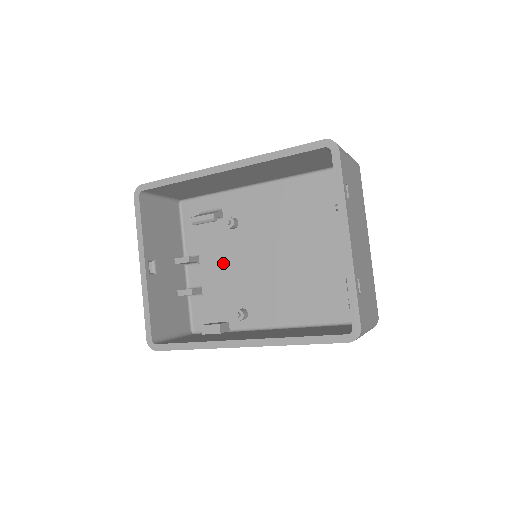
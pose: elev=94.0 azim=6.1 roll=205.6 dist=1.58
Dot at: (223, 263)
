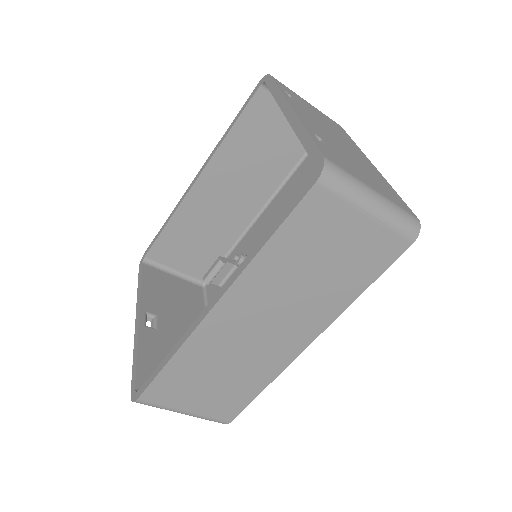
Dot at: occluded
